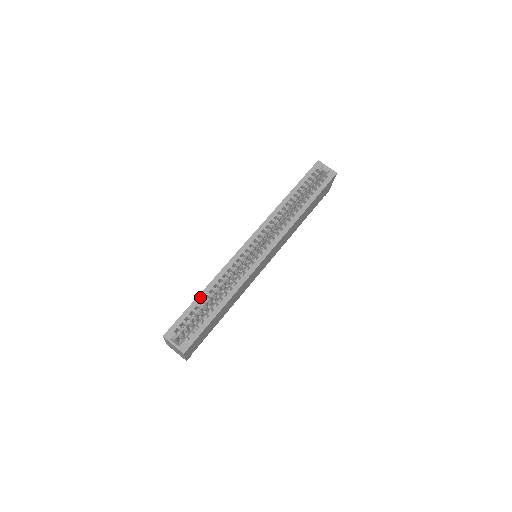
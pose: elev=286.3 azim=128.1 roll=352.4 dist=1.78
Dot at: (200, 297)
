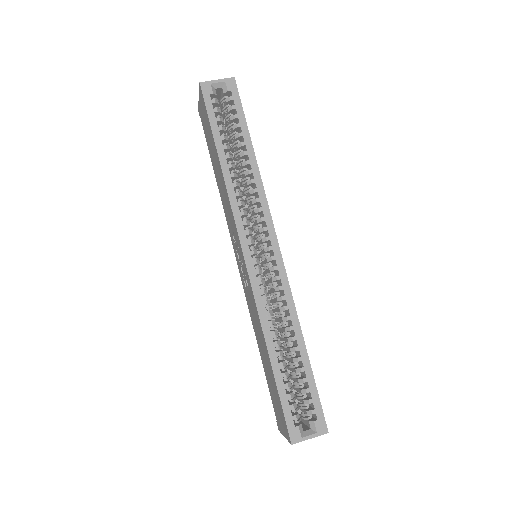
Dot at: (275, 367)
